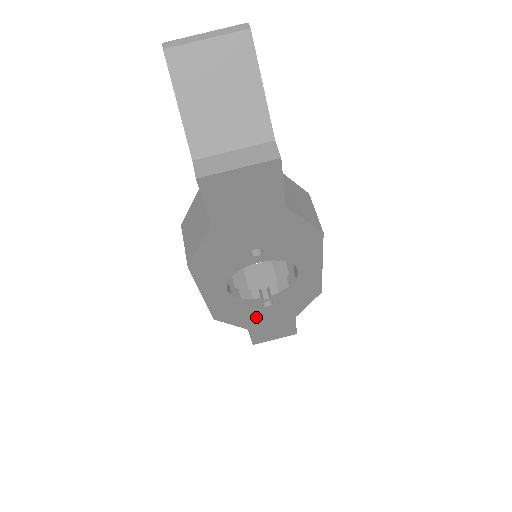
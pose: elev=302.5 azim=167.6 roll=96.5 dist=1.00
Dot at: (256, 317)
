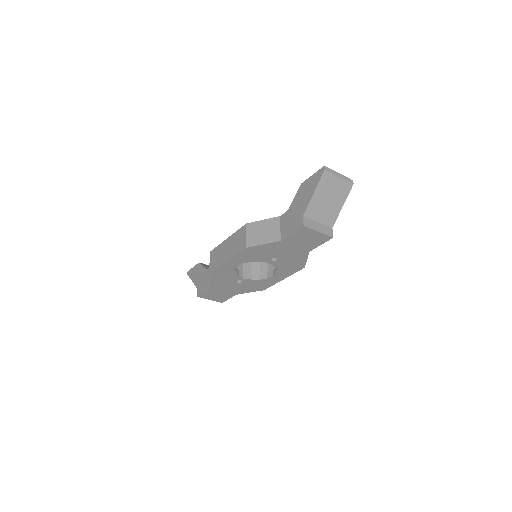
Dot at: (224, 284)
